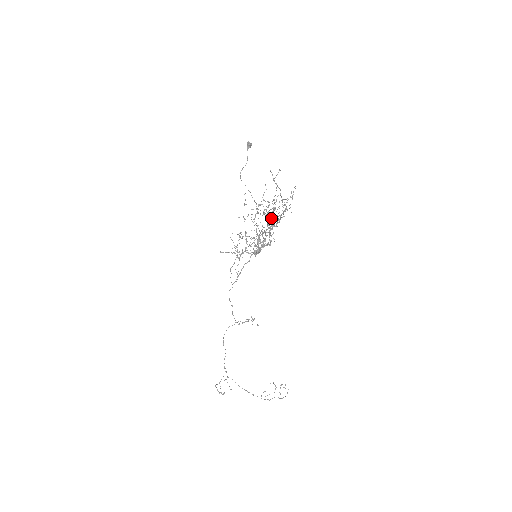
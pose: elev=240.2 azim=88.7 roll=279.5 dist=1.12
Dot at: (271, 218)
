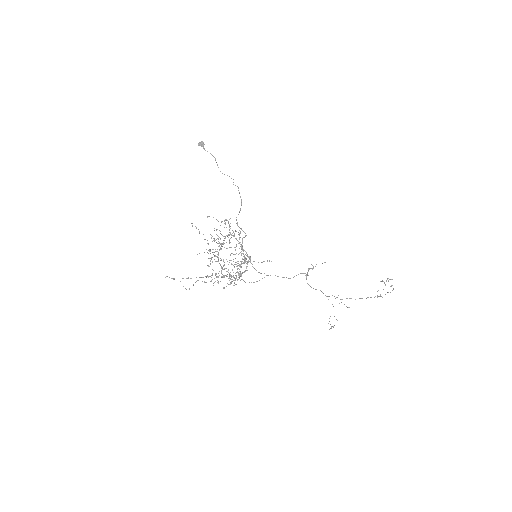
Dot at: occluded
